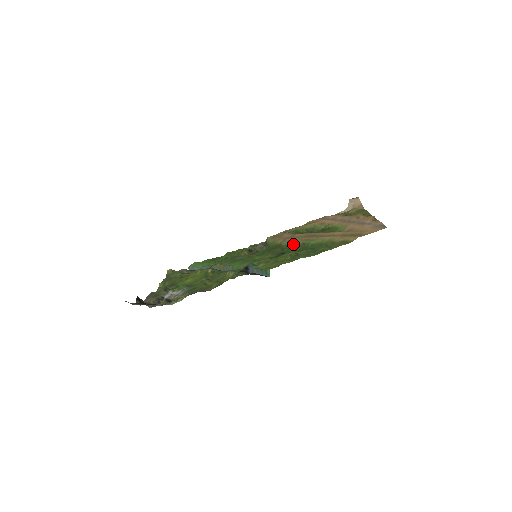
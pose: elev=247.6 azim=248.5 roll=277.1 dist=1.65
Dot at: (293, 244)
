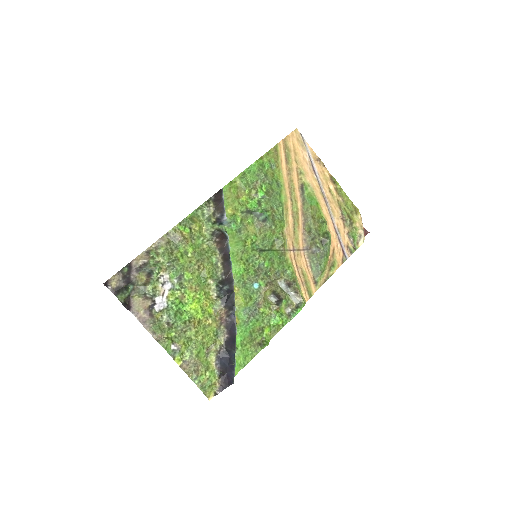
Dot at: (283, 227)
